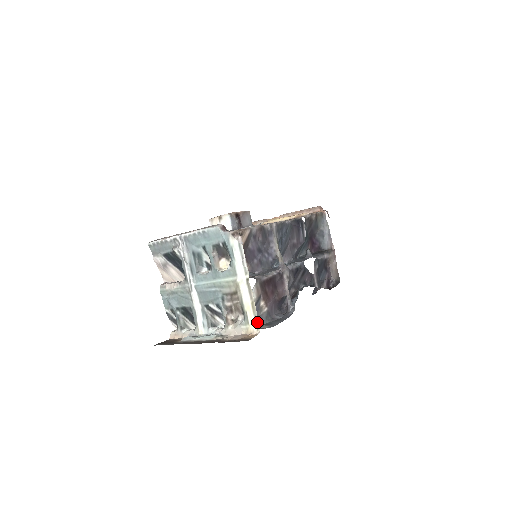
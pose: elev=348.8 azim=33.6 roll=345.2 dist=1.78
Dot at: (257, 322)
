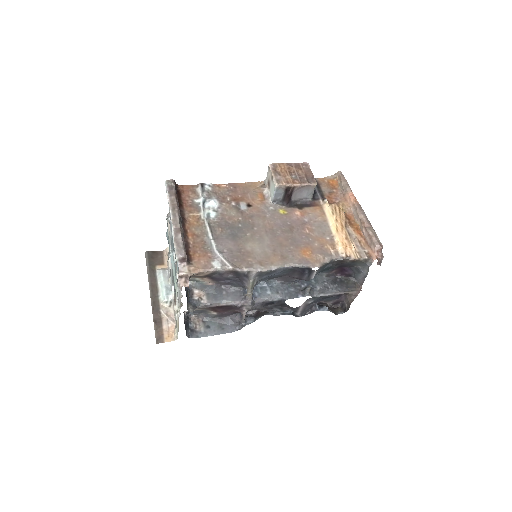
Dot at: occluded
